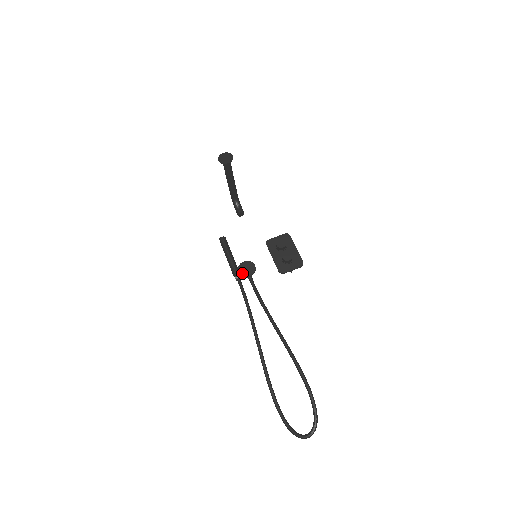
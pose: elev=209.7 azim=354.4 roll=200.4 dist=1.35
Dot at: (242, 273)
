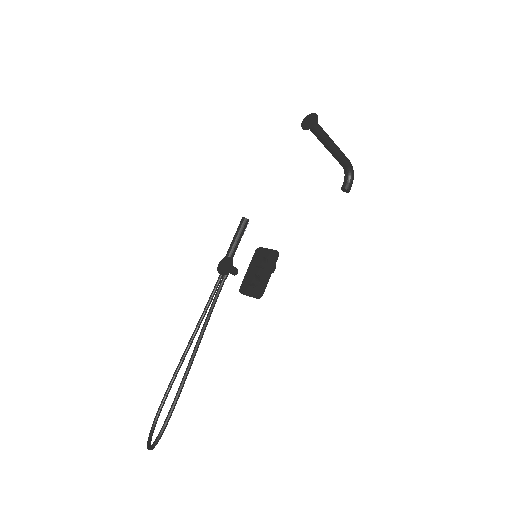
Dot at: (219, 267)
